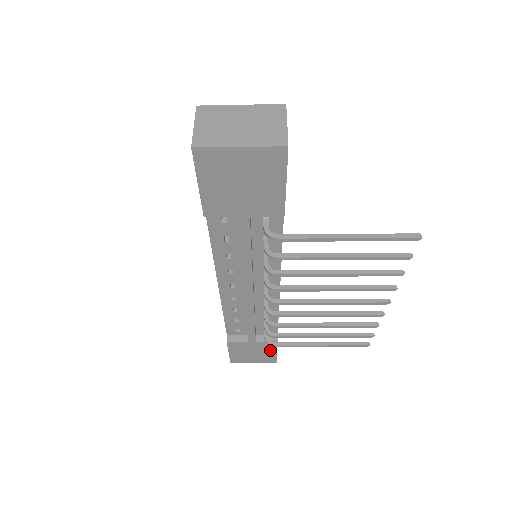
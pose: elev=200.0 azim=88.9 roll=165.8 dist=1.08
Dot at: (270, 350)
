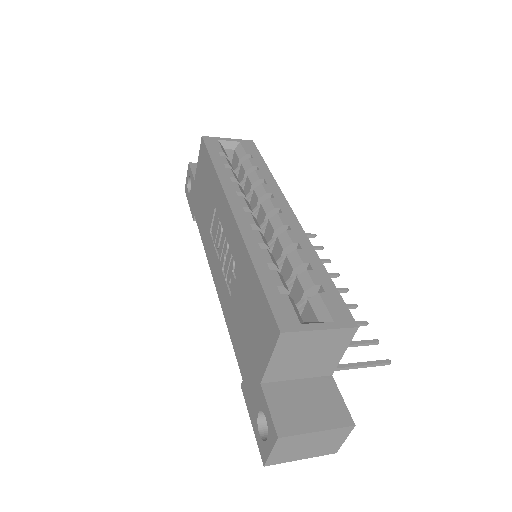
Dot at: occluded
